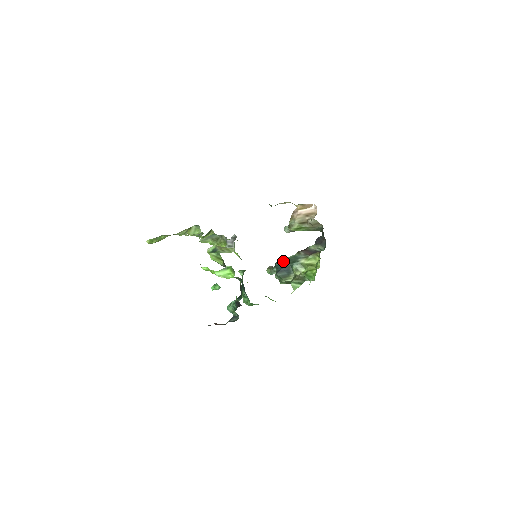
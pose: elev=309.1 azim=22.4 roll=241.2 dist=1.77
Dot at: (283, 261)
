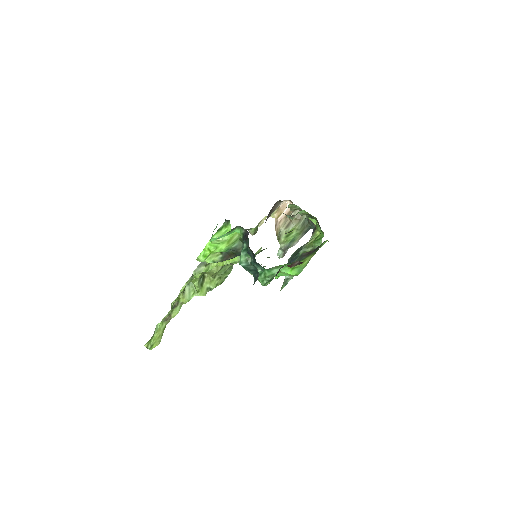
Dot at: (289, 260)
